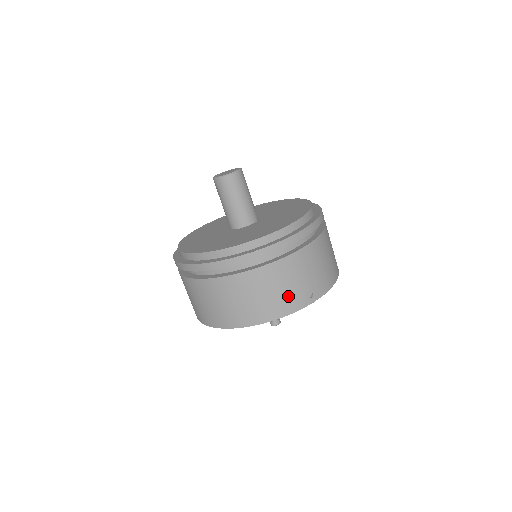
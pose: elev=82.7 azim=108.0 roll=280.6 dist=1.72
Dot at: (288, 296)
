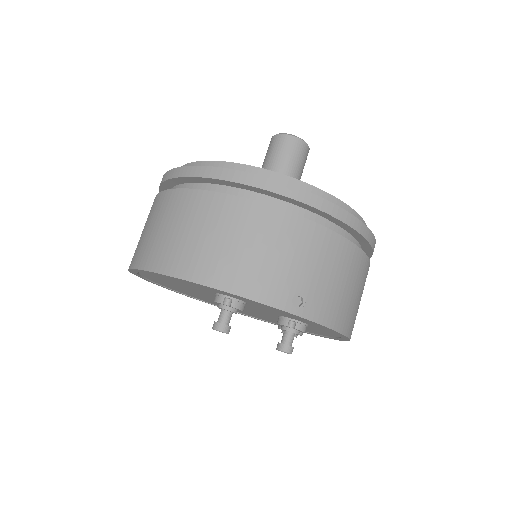
Dot at: (269, 272)
